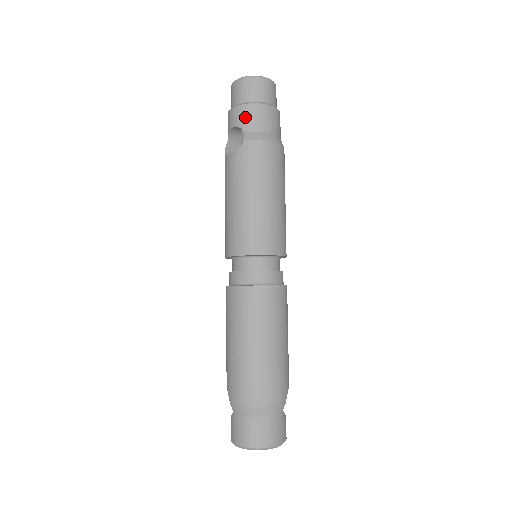
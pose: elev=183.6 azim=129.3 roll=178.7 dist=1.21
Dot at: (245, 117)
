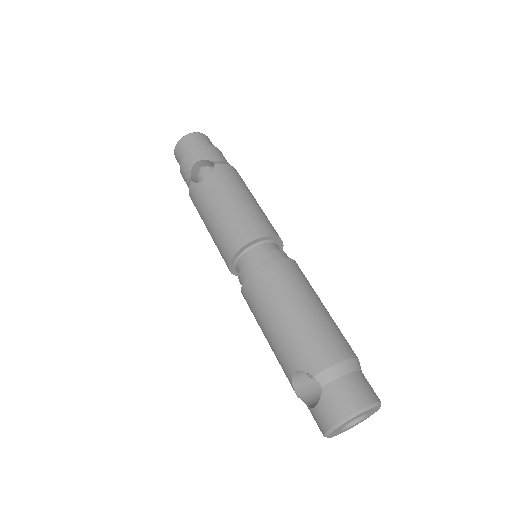
Dot at: (206, 152)
